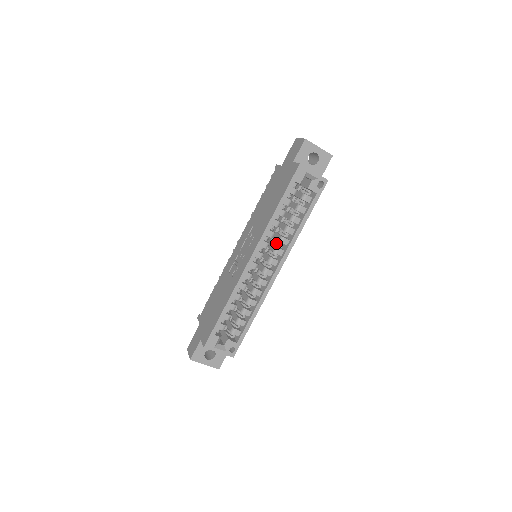
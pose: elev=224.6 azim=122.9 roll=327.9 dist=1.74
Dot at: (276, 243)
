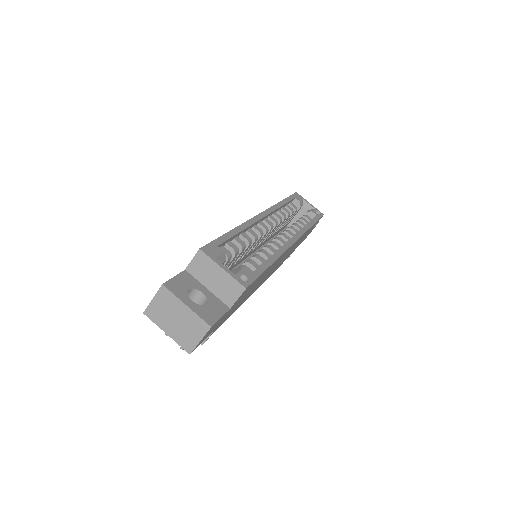
Dot at: occluded
